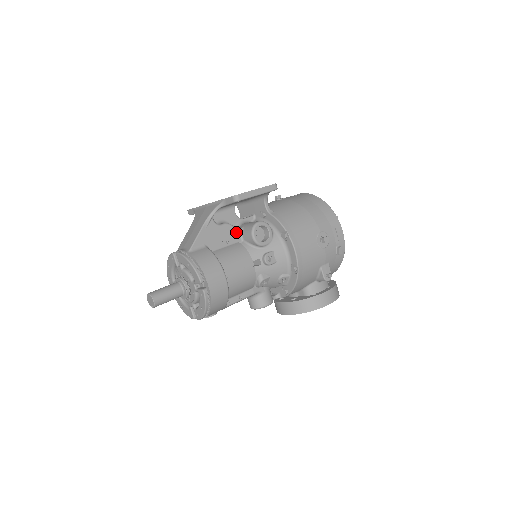
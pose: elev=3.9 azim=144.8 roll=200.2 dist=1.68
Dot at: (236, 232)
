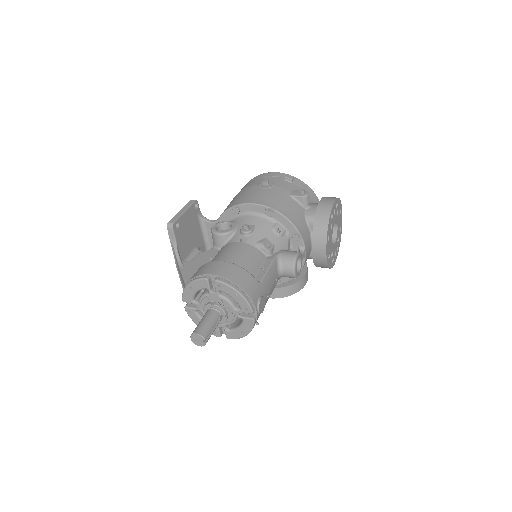
Dot at: (211, 251)
